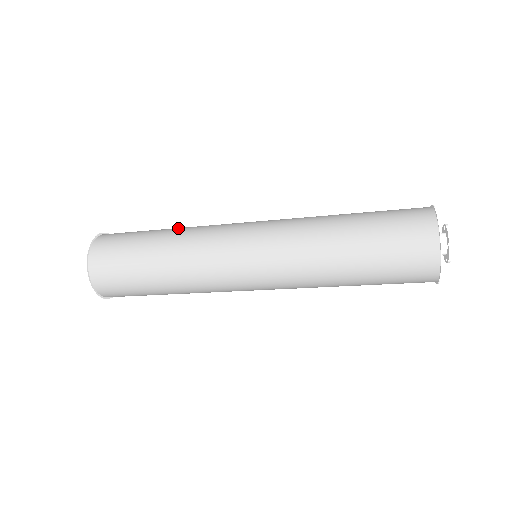
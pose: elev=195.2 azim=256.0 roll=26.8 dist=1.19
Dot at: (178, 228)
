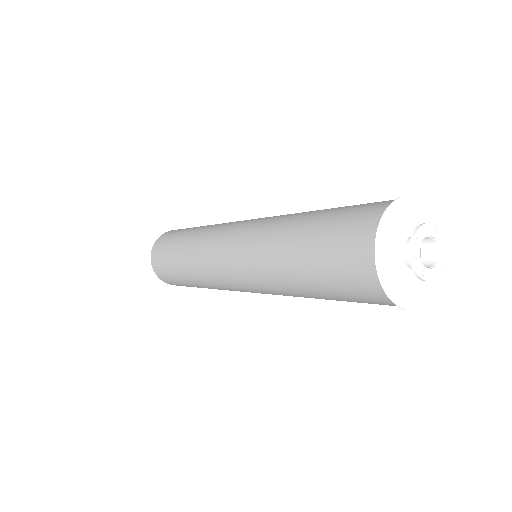
Dot at: (185, 247)
